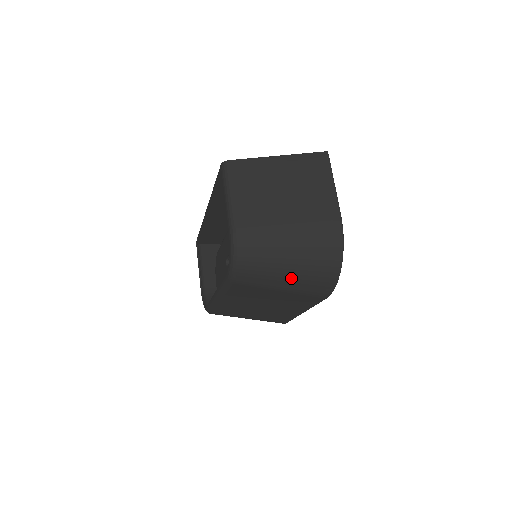
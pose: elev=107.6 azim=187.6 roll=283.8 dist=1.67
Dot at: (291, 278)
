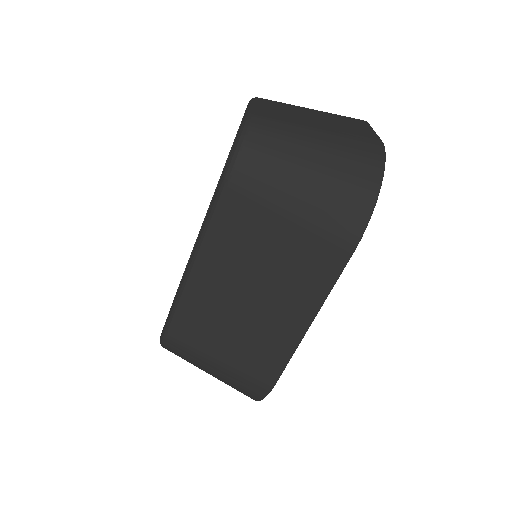
Dot at: (310, 186)
